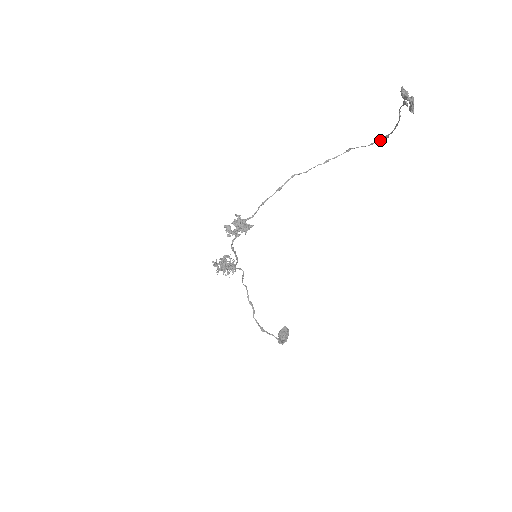
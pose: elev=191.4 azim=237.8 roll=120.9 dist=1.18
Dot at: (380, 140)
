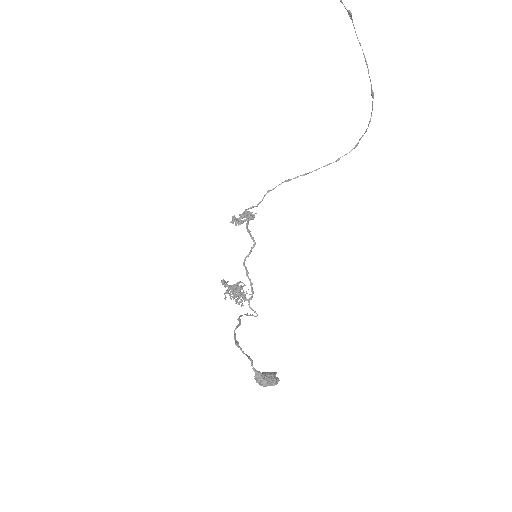
Dot at: (372, 107)
